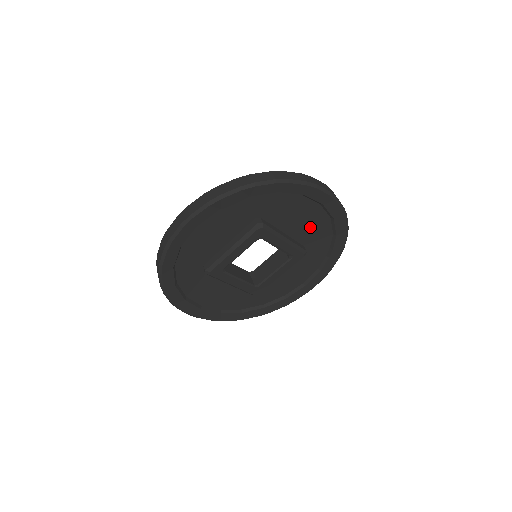
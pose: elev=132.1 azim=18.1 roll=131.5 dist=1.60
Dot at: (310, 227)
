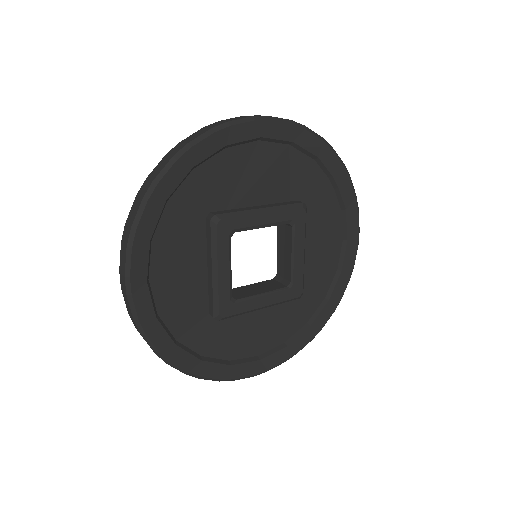
Dot at: (279, 175)
